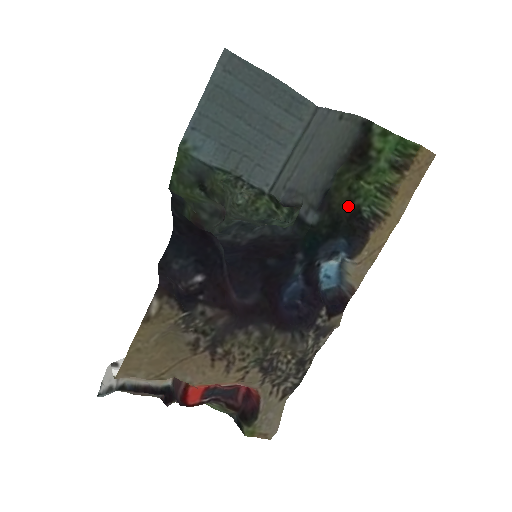
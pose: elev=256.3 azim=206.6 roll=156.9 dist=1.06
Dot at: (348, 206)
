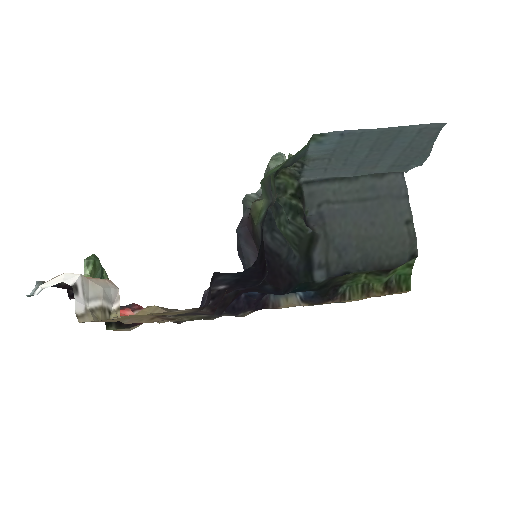
Dot at: (341, 281)
